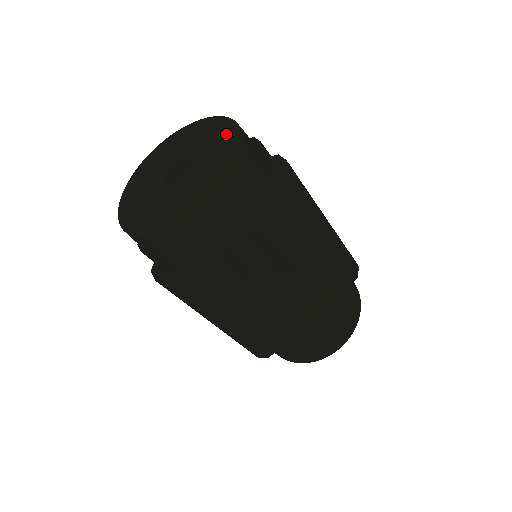
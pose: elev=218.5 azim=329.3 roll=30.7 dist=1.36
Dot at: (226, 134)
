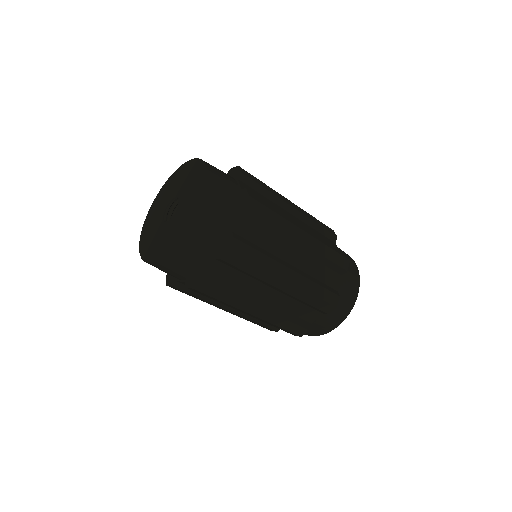
Dot at: (190, 212)
